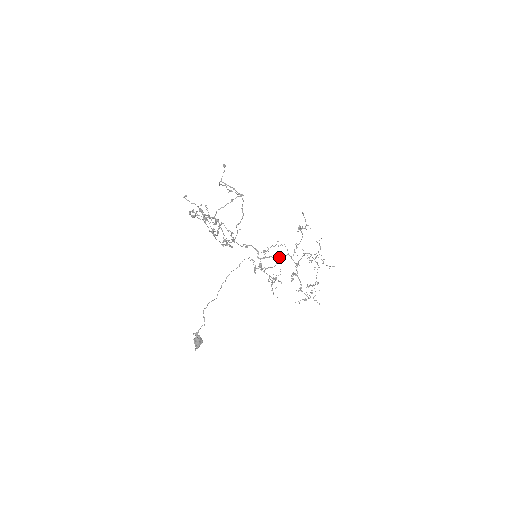
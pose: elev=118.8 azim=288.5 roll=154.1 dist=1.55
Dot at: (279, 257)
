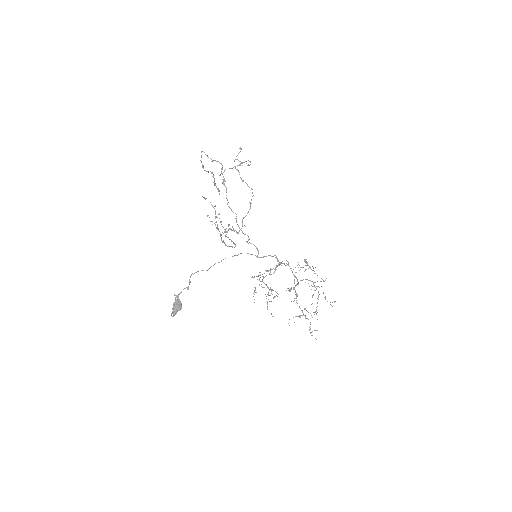
Dot at: (278, 260)
